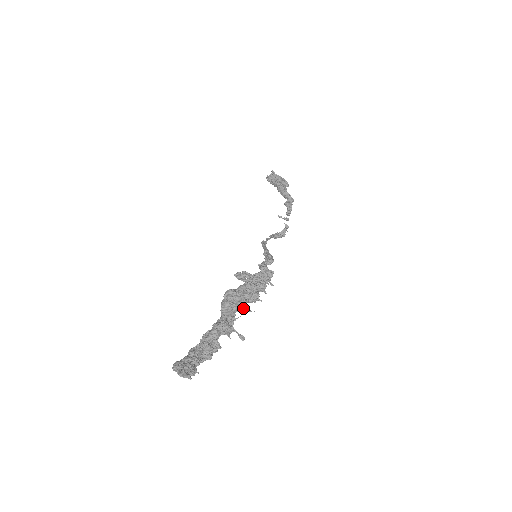
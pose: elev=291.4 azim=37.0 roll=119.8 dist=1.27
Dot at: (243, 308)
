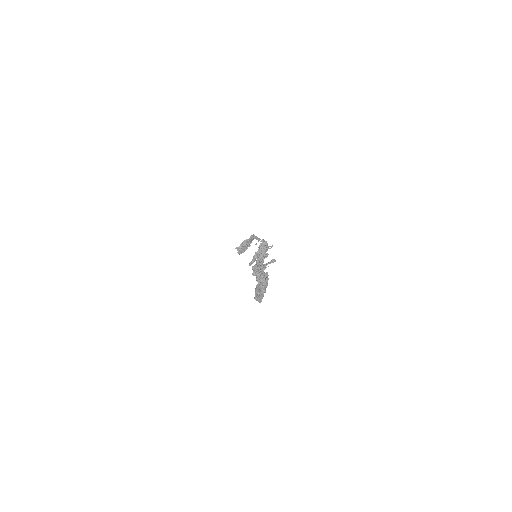
Dot at: (262, 259)
